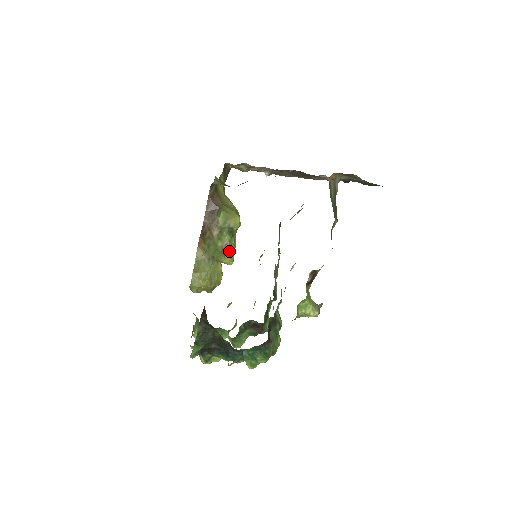
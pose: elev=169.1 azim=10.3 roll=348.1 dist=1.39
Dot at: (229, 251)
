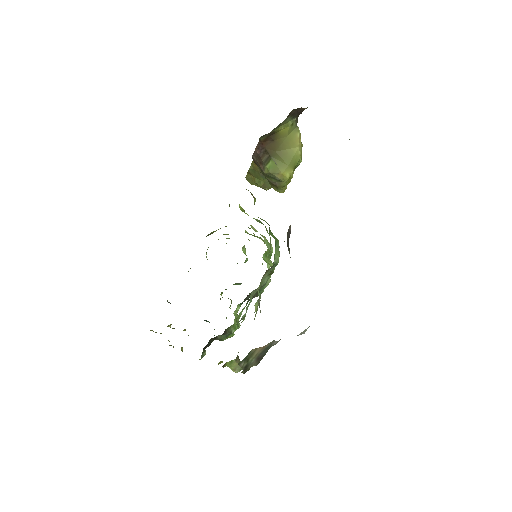
Dot at: (277, 187)
